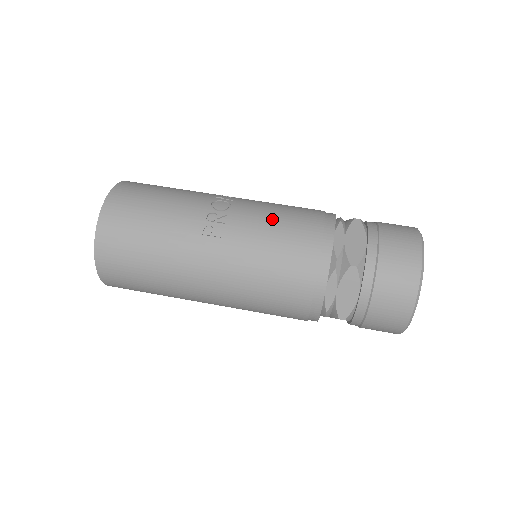
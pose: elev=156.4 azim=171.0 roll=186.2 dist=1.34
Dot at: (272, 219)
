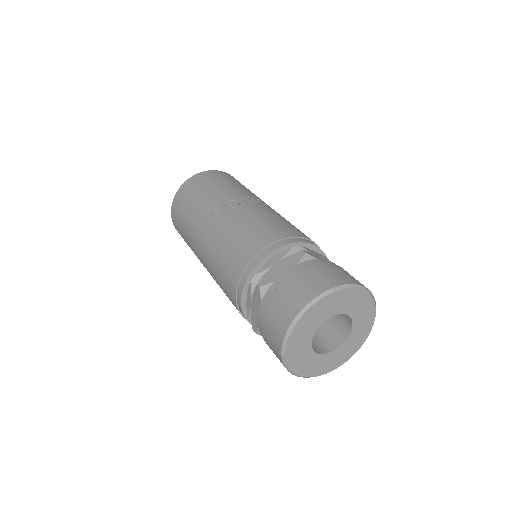
Dot at: (246, 225)
